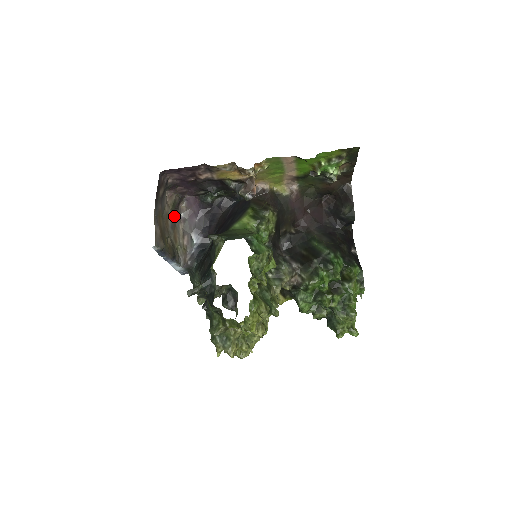
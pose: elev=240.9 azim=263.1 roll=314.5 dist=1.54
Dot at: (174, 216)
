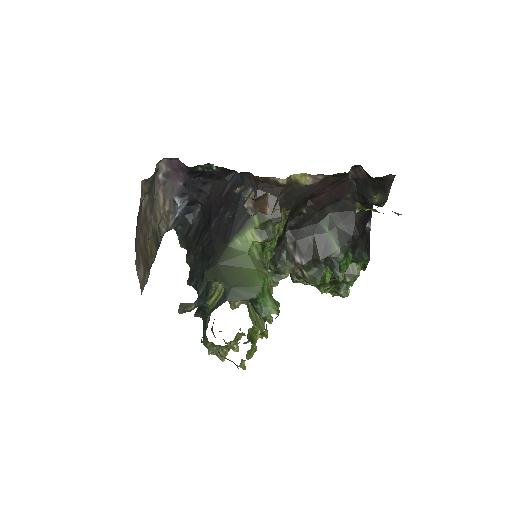
Dot at: (151, 189)
